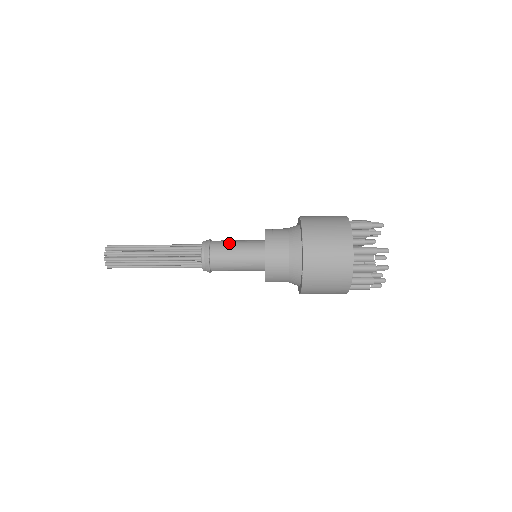
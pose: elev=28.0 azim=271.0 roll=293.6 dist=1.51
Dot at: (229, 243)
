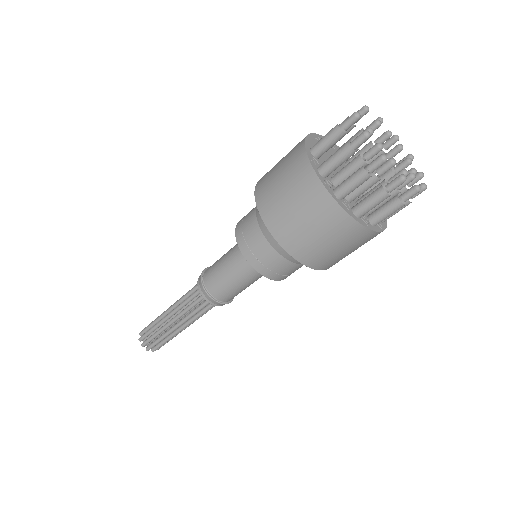
Dot at: occluded
